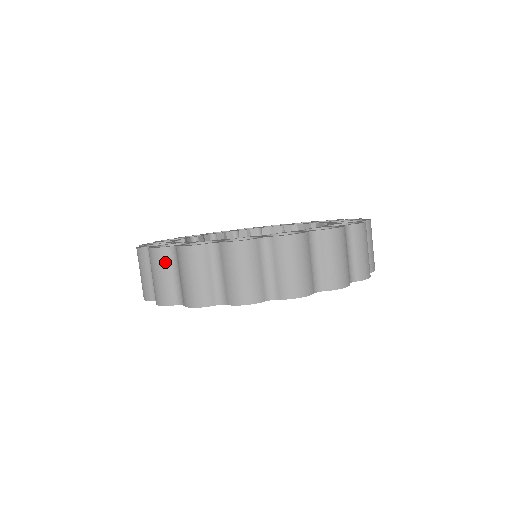
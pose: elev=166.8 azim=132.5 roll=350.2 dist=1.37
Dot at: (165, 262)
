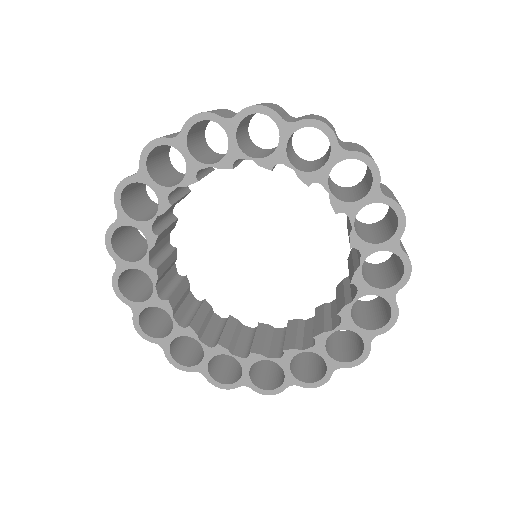
Dot at: occluded
